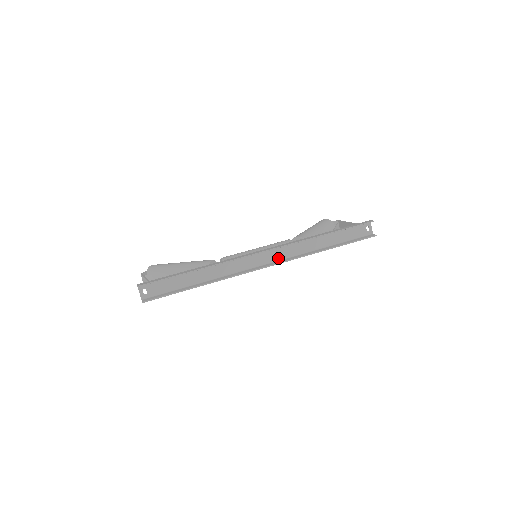
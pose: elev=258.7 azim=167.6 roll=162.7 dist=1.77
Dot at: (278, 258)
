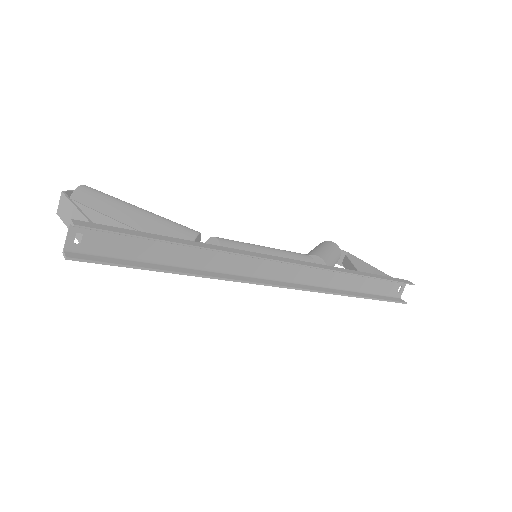
Dot at: (295, 279)
